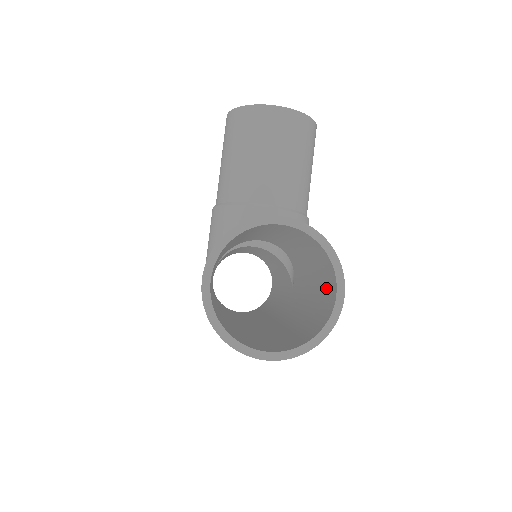
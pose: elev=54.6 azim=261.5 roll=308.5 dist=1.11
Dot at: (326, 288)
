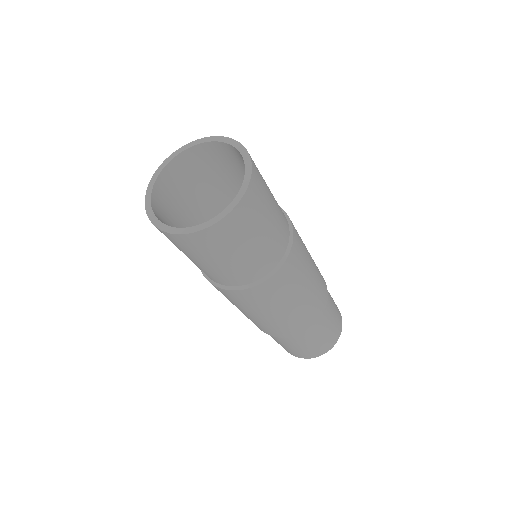
Dot at: occluded
